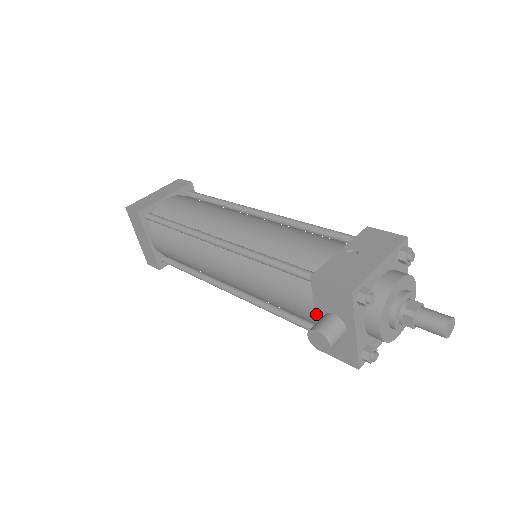
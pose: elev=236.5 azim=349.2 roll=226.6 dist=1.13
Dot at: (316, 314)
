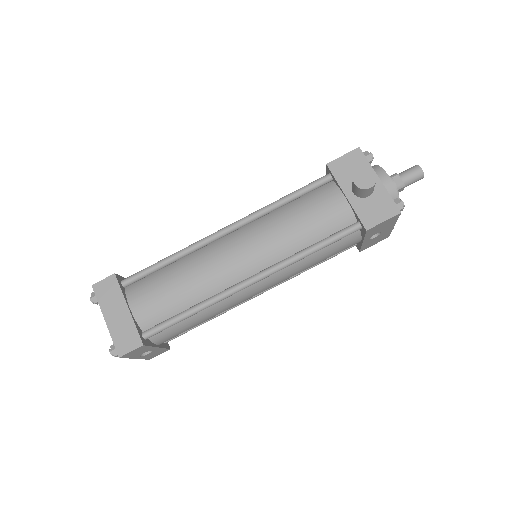
Dot at: (345, 194)
